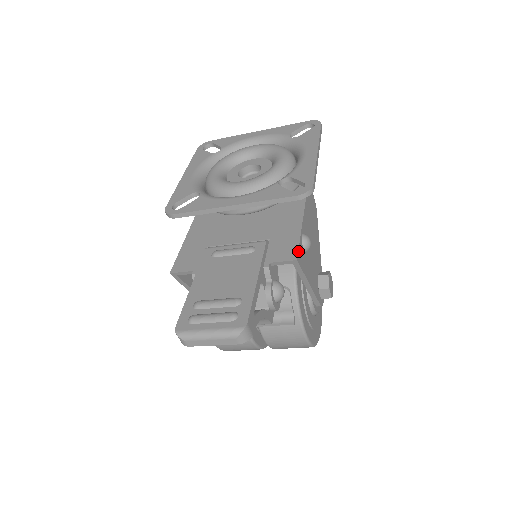
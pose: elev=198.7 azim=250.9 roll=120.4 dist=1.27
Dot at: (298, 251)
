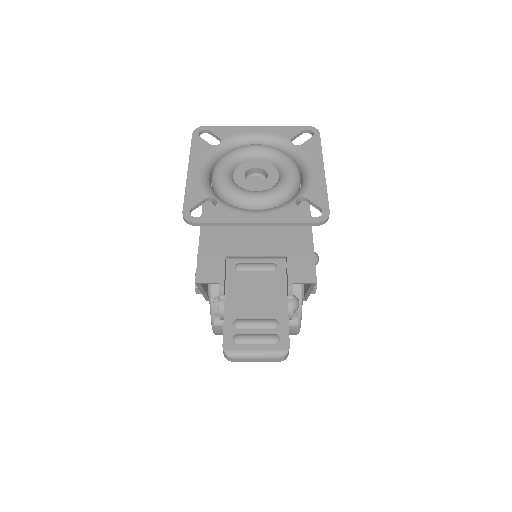
Dot at: occluded
